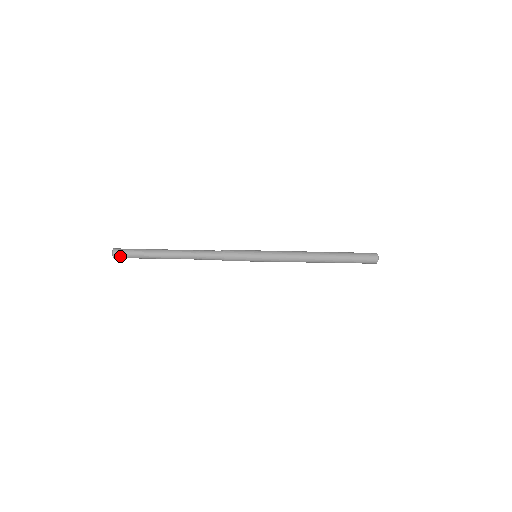
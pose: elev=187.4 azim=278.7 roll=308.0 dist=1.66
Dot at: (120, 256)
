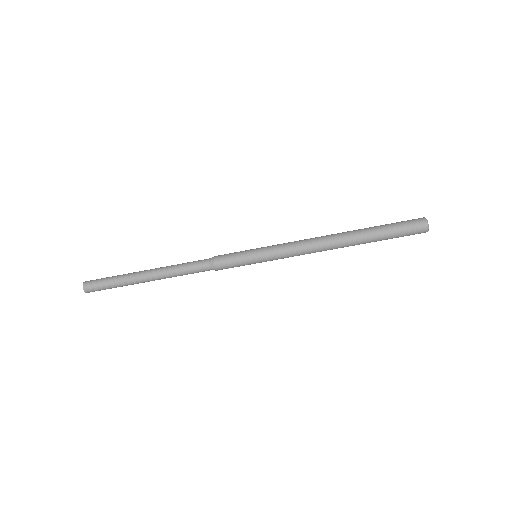
Dot at: (91, 287)
